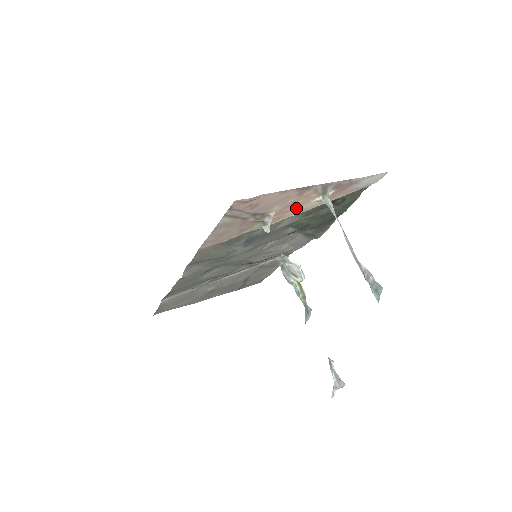
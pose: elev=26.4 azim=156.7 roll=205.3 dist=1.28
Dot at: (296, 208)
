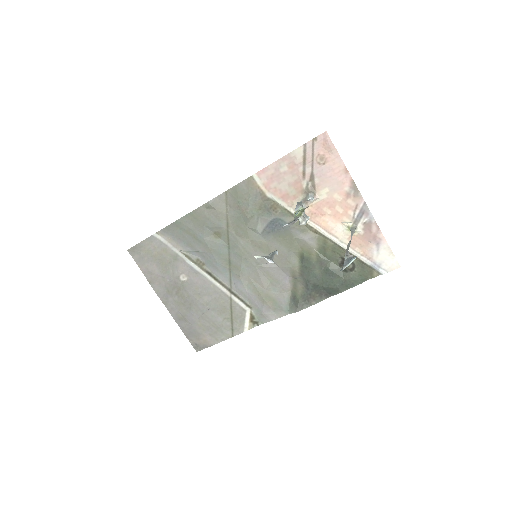
Dot at: (329, 219)
